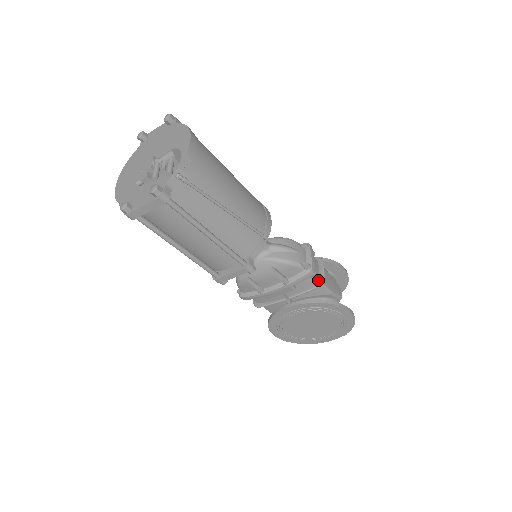
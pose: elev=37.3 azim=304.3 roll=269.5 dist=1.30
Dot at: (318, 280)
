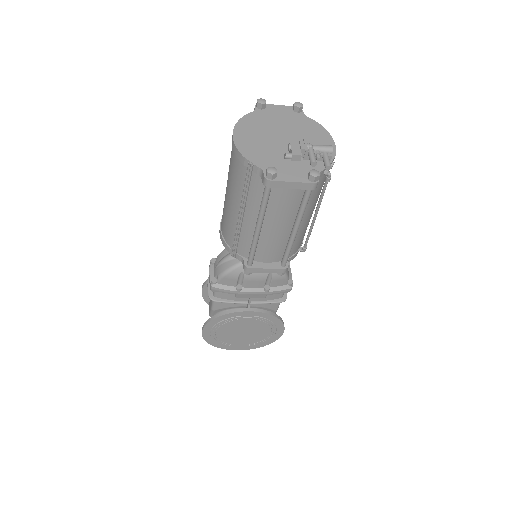
Dot at: (282, 296)
